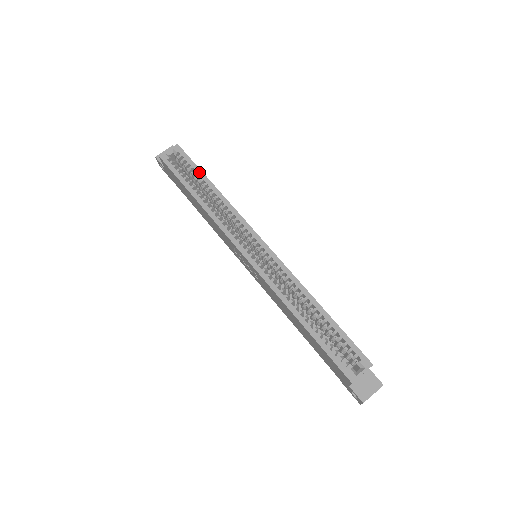
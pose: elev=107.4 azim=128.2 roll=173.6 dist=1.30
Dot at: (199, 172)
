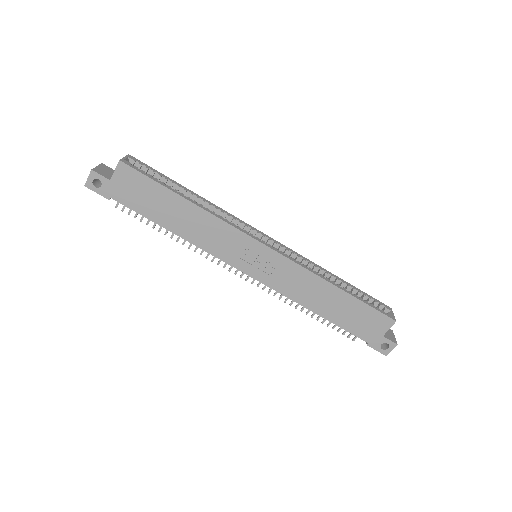
Dot at: (171, 180)
